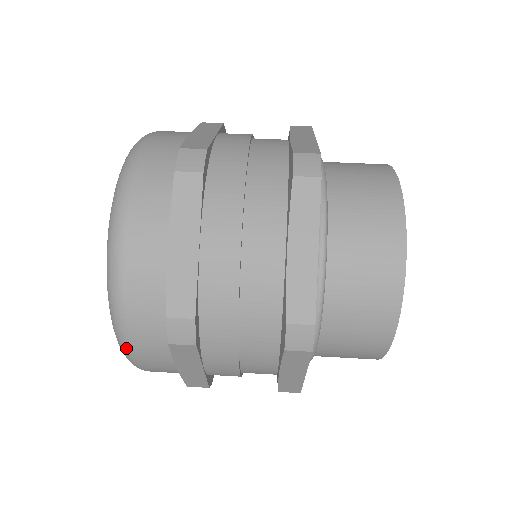
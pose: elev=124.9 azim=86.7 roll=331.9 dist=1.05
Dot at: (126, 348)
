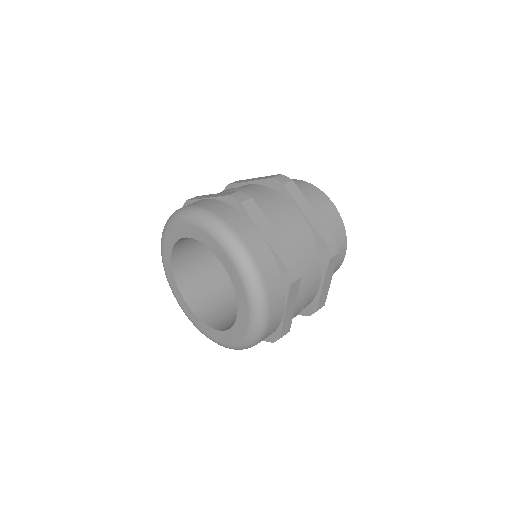
Dot at: (229, 232)
